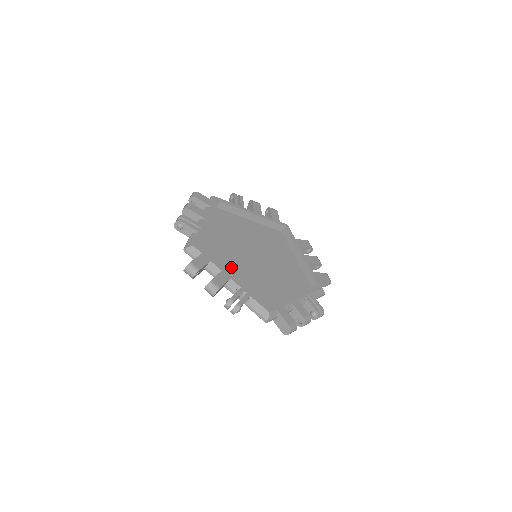
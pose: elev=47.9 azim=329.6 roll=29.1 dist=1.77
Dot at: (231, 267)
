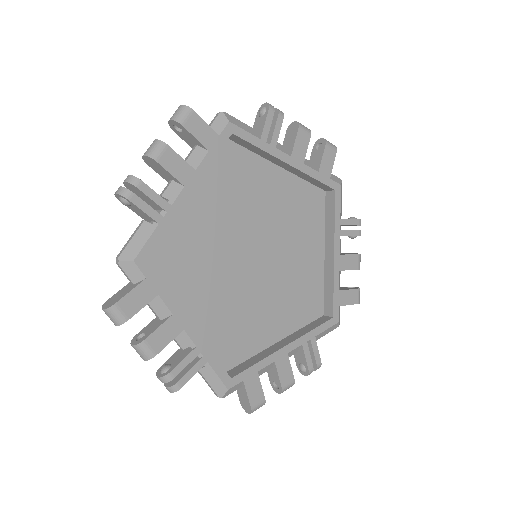
Dot at: (259, 322)
